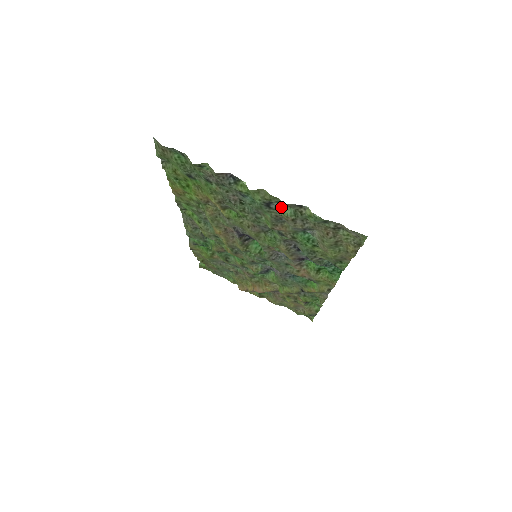
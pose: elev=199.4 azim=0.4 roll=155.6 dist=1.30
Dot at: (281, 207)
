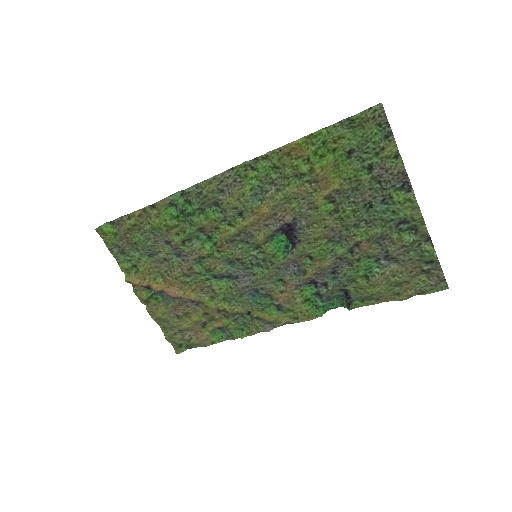
Dot at: (405, 231)
